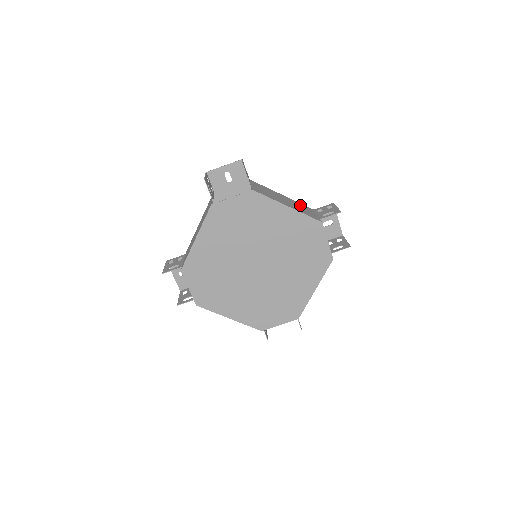
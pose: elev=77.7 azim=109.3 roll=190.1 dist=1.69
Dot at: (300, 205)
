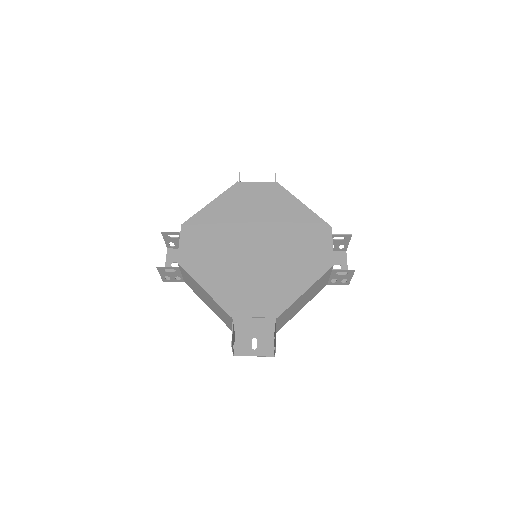
Dot at: occluded
